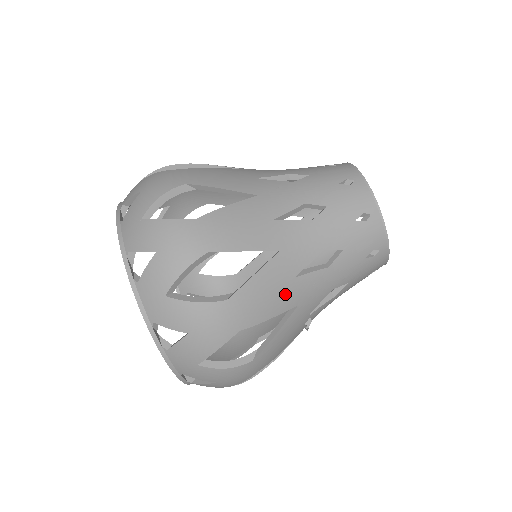
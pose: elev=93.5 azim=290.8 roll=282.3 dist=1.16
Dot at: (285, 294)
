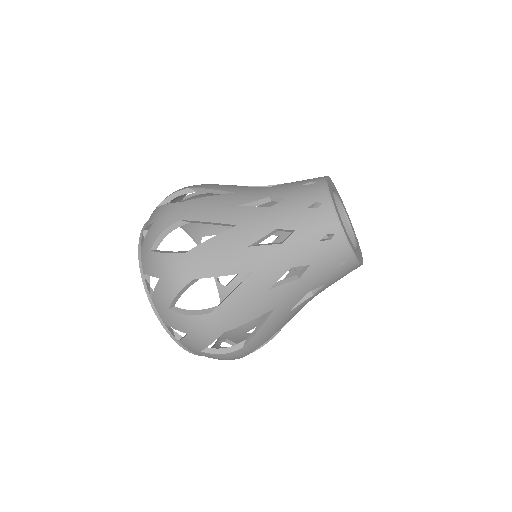
Dot at: occluded
